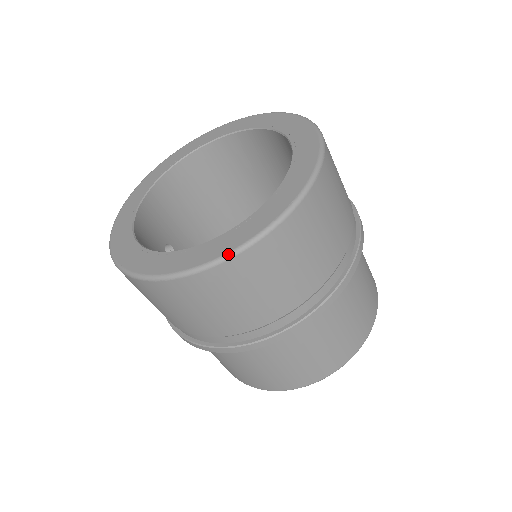
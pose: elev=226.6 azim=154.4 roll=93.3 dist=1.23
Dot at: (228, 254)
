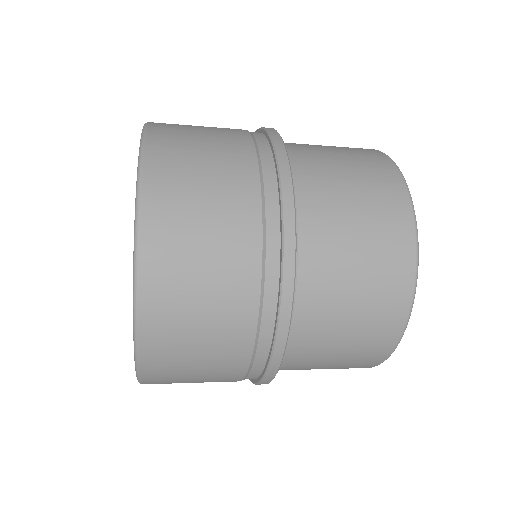
Dot at: (134, 338)
